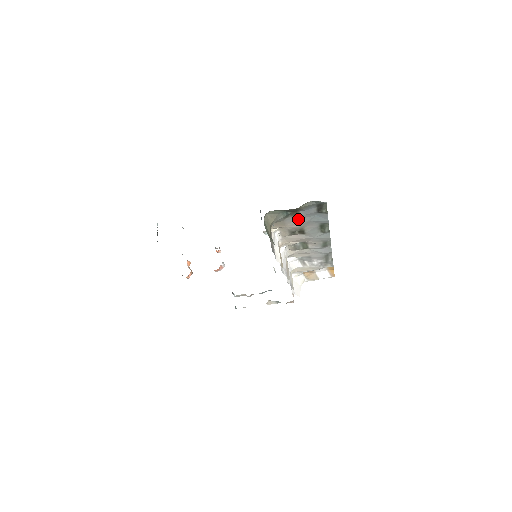
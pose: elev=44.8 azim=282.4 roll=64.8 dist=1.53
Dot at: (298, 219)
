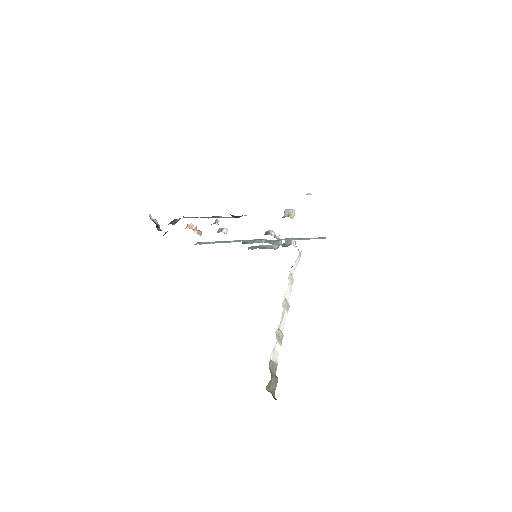
Dot at: occluded
